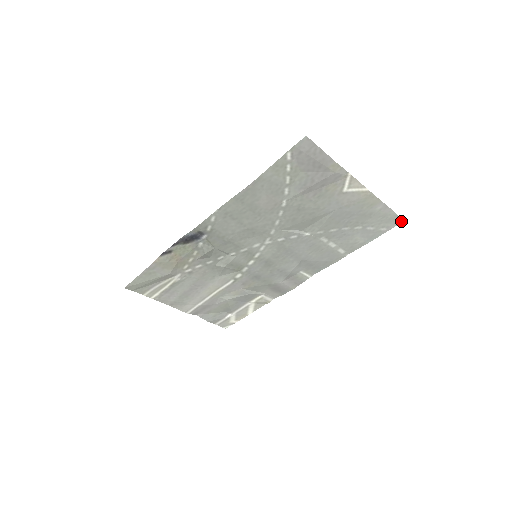
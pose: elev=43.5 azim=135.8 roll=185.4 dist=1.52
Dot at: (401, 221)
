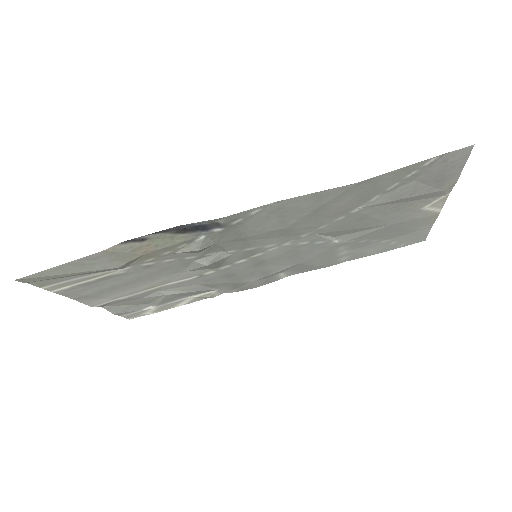
Dot at: (423, 240)
